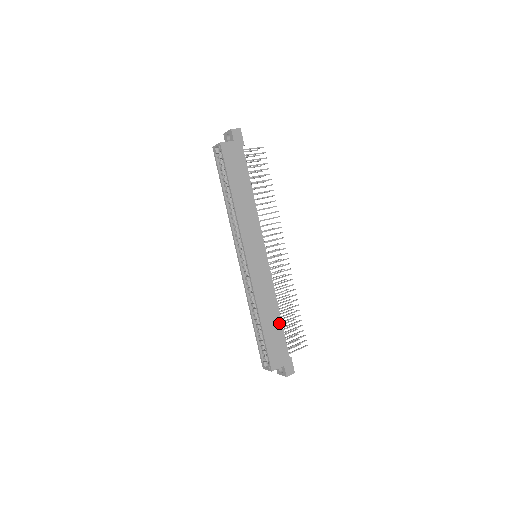
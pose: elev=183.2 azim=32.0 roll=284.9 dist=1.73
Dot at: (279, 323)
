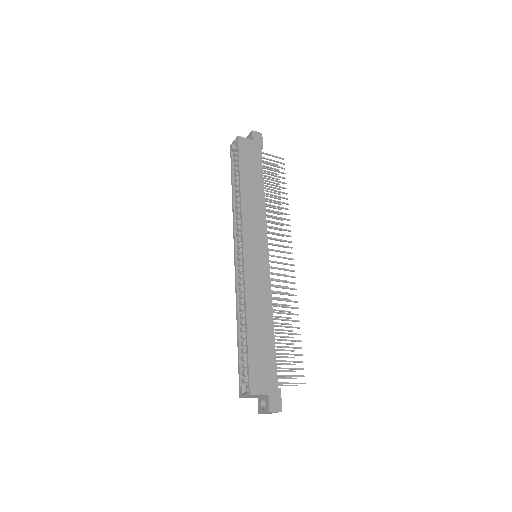
Dot at: (271, 337)
